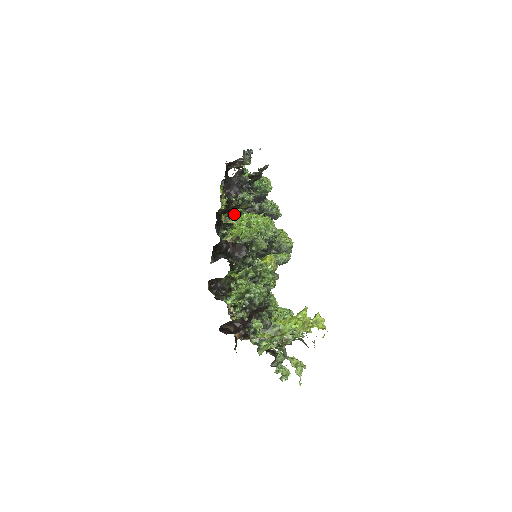
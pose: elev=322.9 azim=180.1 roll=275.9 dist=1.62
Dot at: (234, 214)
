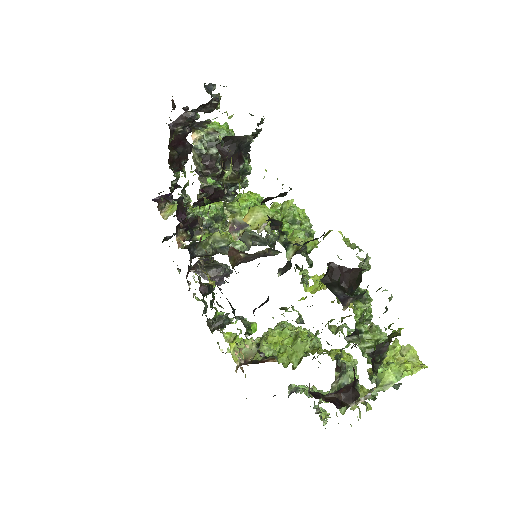
Dot at: (202, 187)
